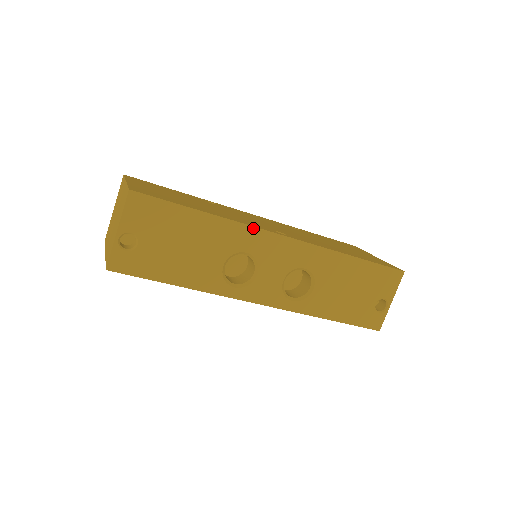
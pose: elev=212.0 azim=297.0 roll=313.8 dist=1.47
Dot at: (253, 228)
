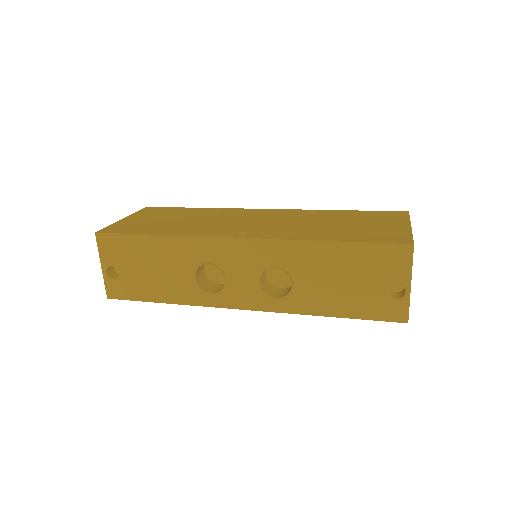
Dot at: (203, 238)
